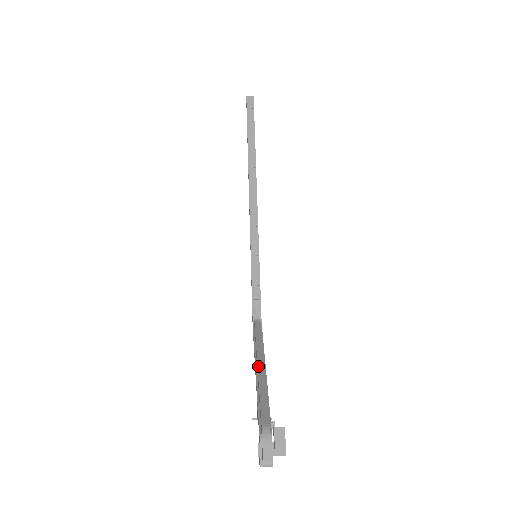
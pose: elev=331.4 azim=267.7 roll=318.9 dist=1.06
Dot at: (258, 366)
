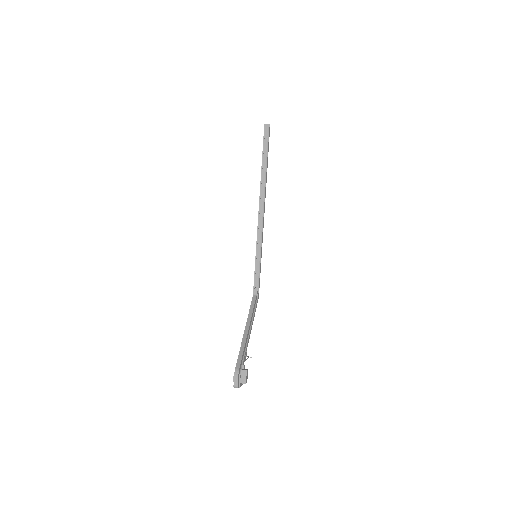
Dot at: (245, 331)
